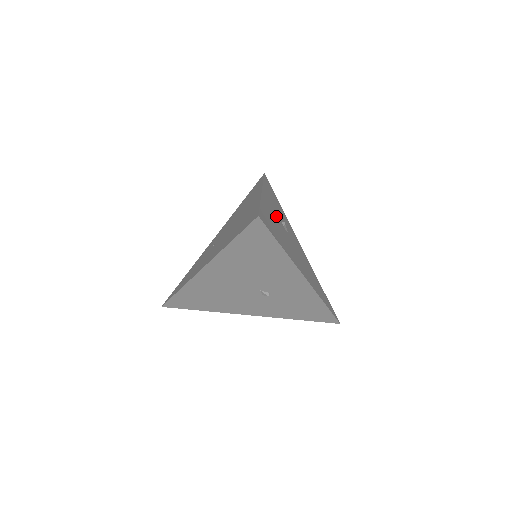
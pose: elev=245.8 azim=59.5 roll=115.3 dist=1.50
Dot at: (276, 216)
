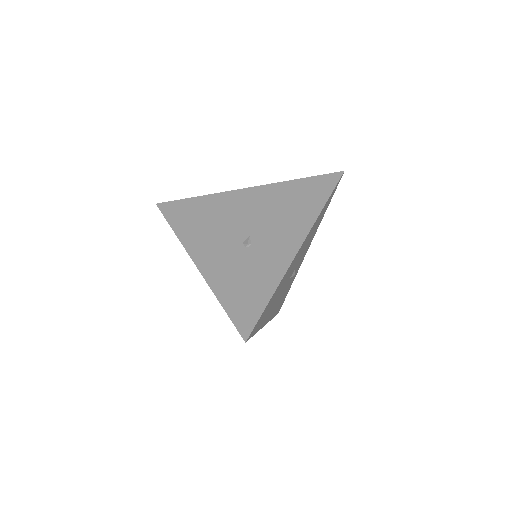
Dot at: (302, 257)
